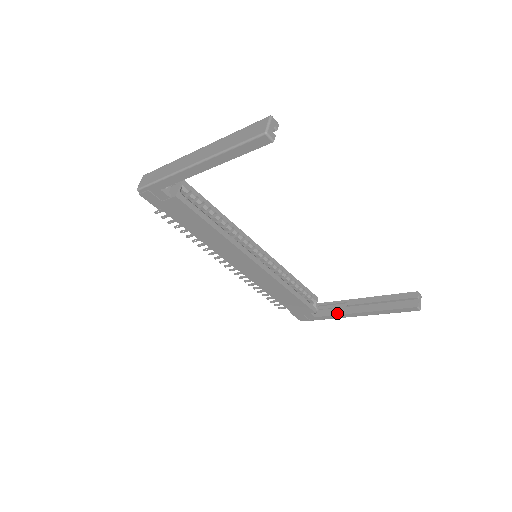
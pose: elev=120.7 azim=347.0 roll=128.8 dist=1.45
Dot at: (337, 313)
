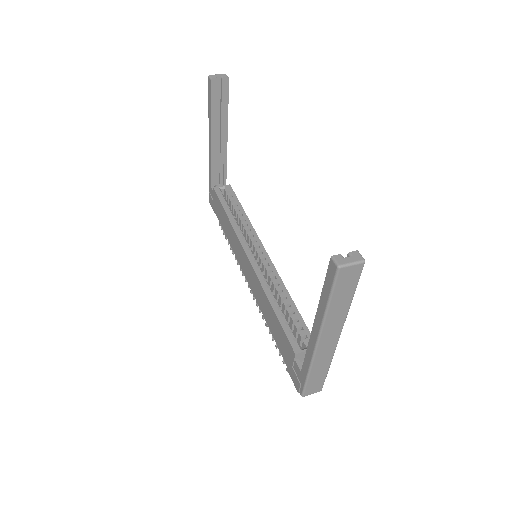
Dot at: occluded
